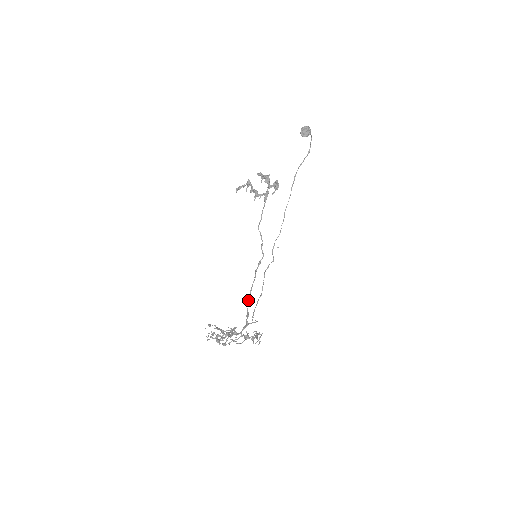
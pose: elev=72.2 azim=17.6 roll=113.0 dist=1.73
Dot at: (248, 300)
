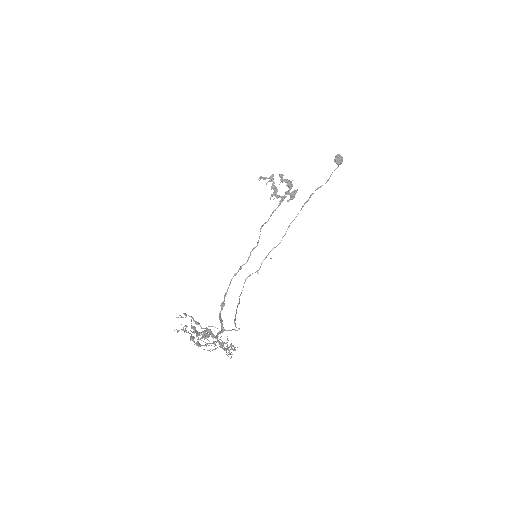
Dot at: (223, 303)
